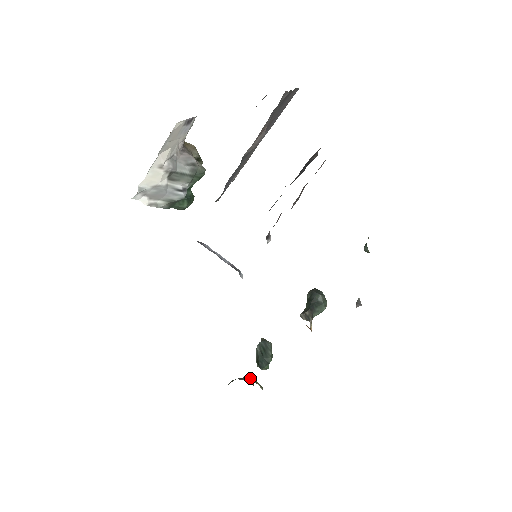
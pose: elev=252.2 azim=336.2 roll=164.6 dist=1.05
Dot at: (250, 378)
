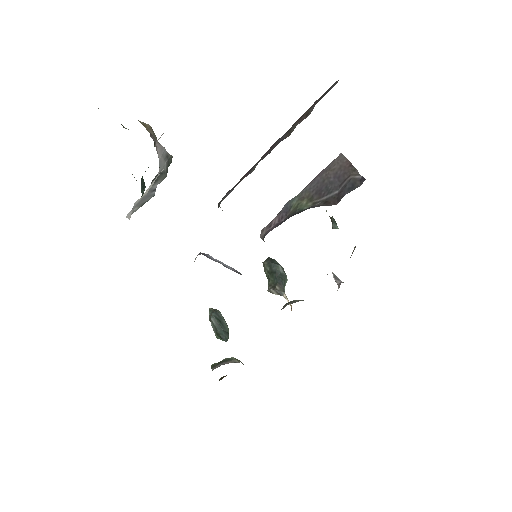
Dot at: (232, 358)
